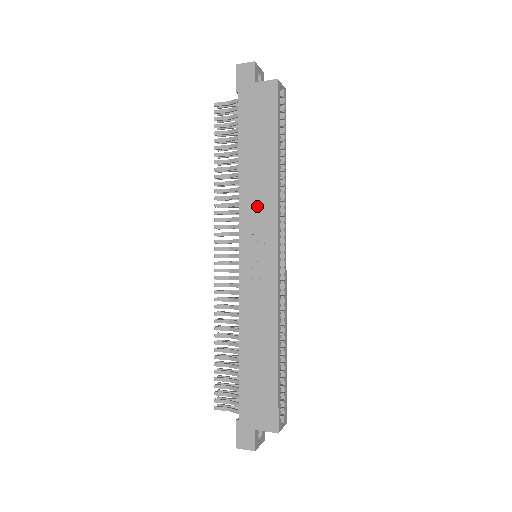
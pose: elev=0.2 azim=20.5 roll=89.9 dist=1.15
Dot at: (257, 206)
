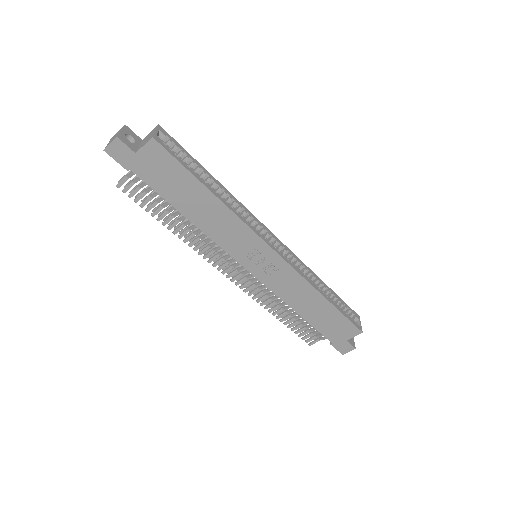
Dot at: (229, 234)
